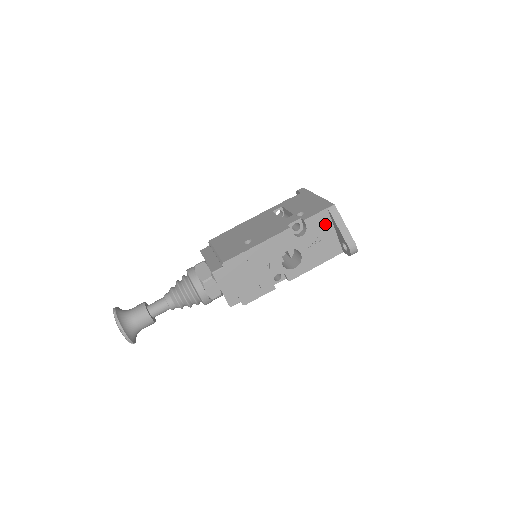
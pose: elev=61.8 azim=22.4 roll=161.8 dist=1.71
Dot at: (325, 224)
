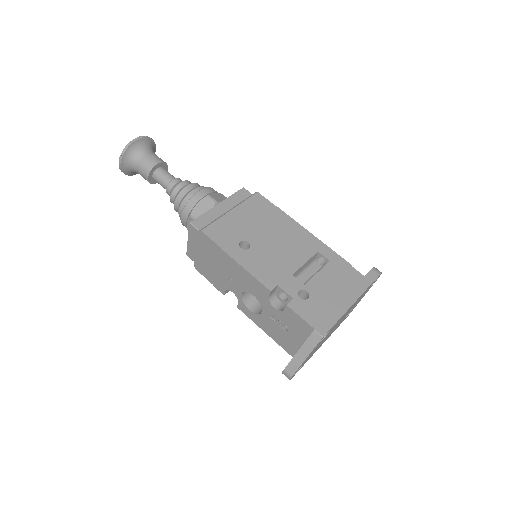
Dot at: (301, 331)
